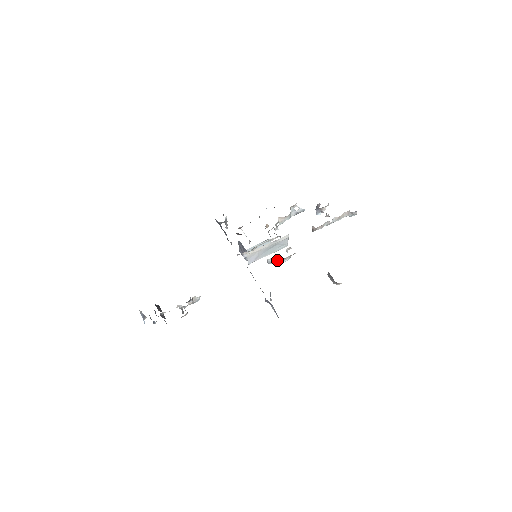
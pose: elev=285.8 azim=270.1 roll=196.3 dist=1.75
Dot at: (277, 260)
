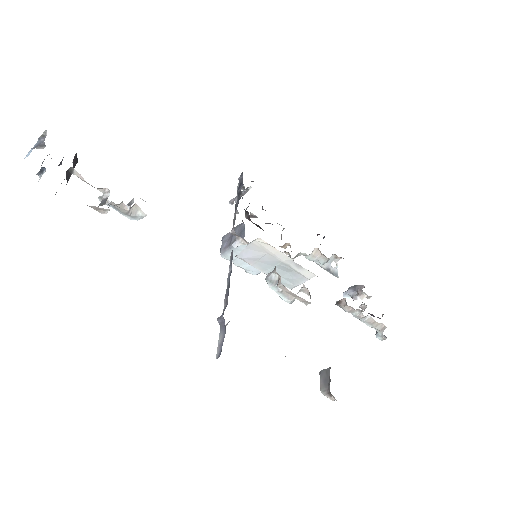
Dot at: occluded
